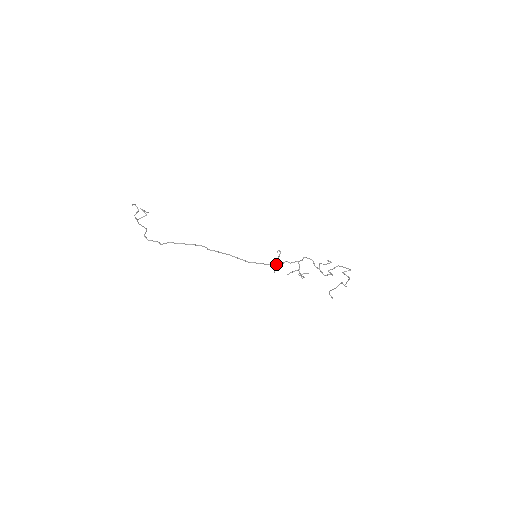
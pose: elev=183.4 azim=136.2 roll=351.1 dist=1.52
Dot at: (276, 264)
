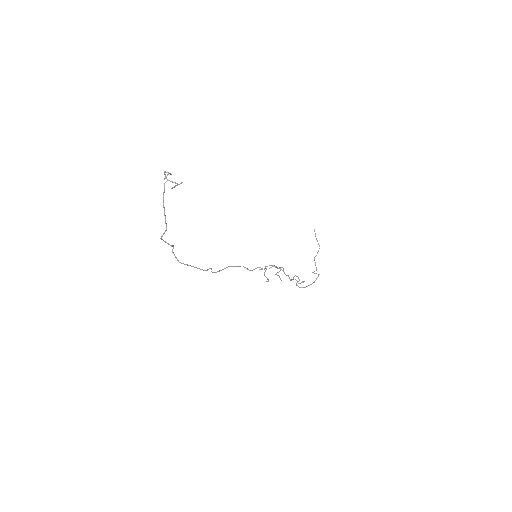
Dot at: (264, 269)
